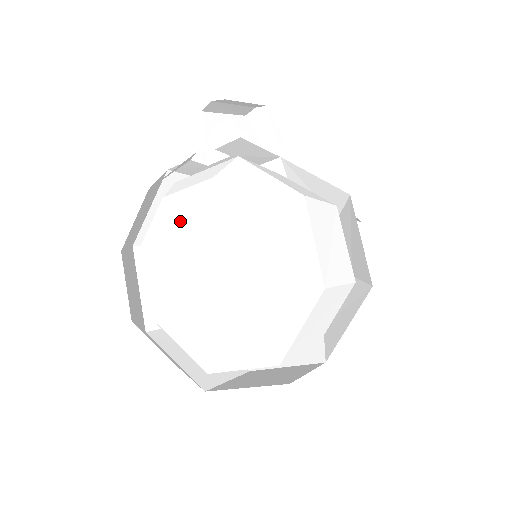
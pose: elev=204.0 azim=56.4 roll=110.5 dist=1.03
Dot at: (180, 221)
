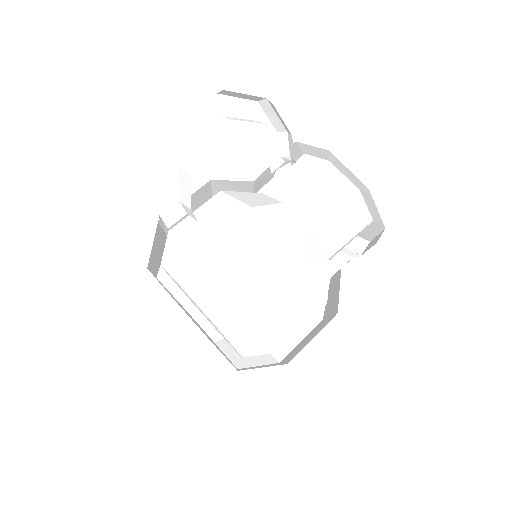
Dot at: occluded
